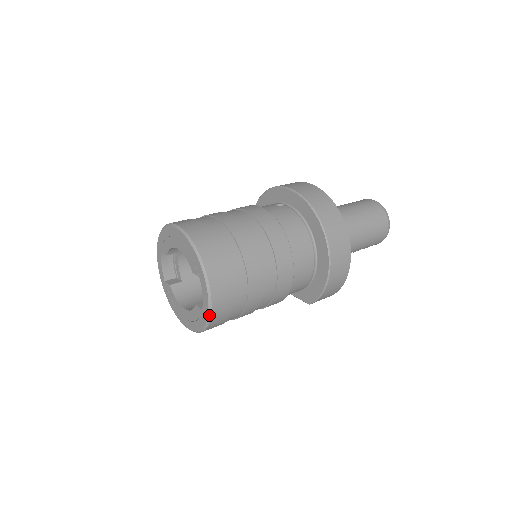
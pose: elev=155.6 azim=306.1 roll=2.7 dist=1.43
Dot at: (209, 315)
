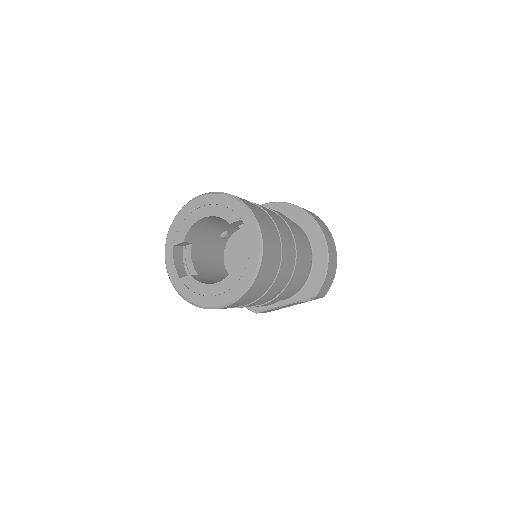
Dot at: (261, 252)
